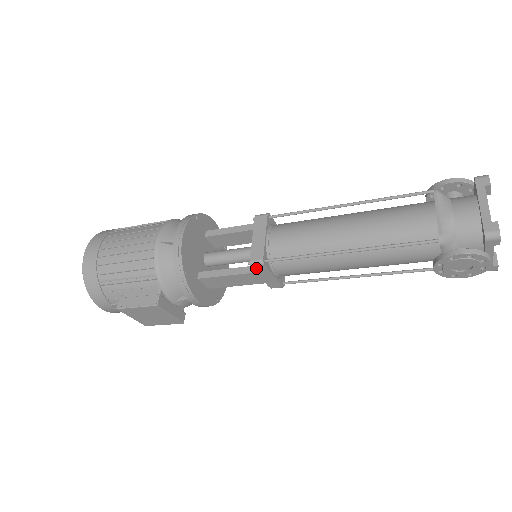
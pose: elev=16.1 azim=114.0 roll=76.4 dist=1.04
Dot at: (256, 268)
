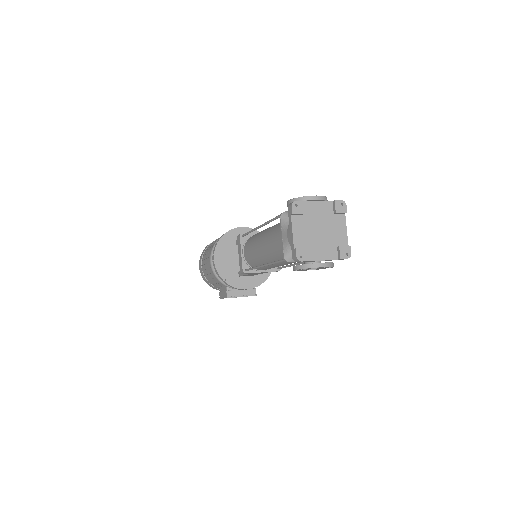
Dot at: occluded
